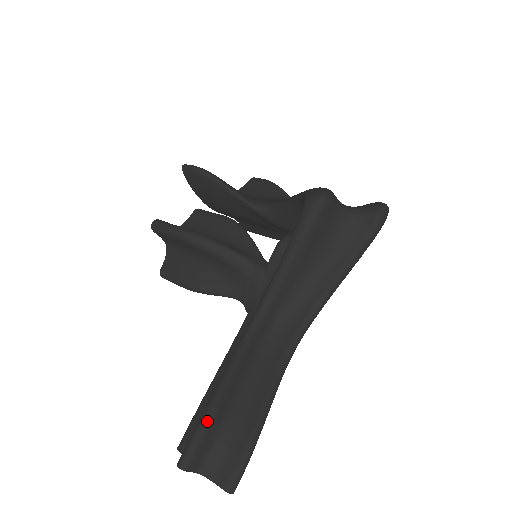
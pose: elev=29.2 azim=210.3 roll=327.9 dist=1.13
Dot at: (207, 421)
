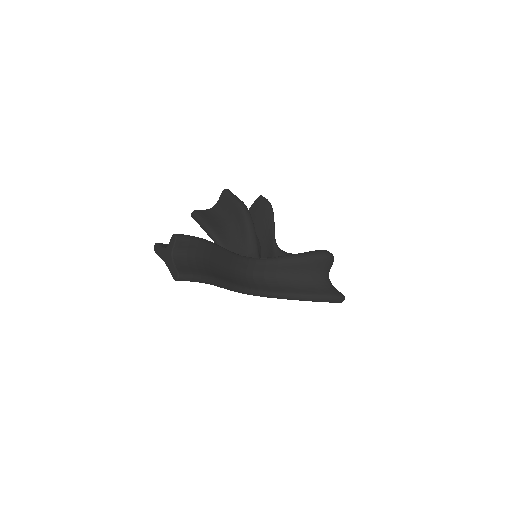
Dot at: (206, 242)
